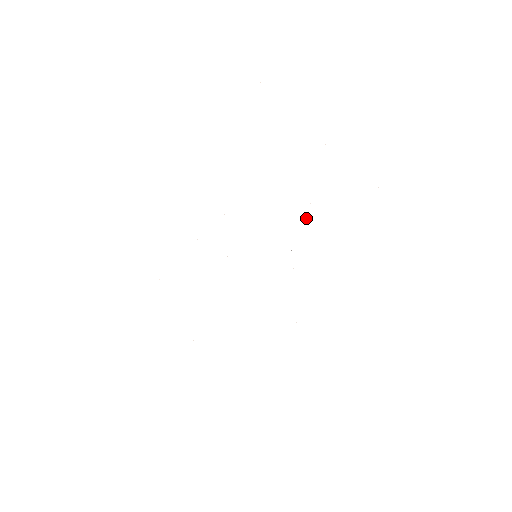
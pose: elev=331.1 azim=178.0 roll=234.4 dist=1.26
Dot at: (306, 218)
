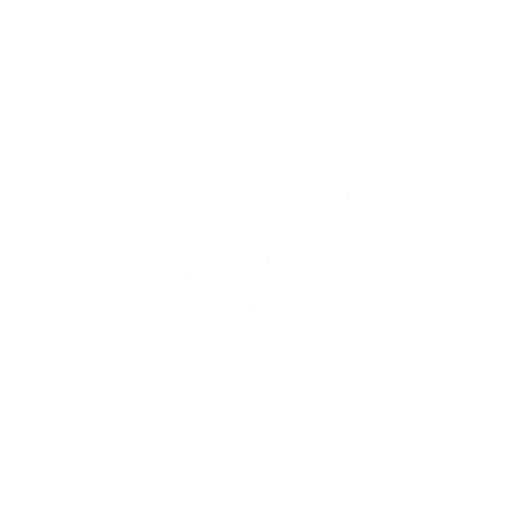
Dot at: occluded
